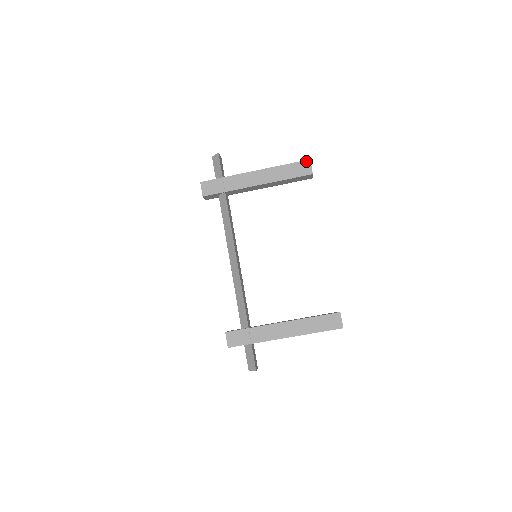
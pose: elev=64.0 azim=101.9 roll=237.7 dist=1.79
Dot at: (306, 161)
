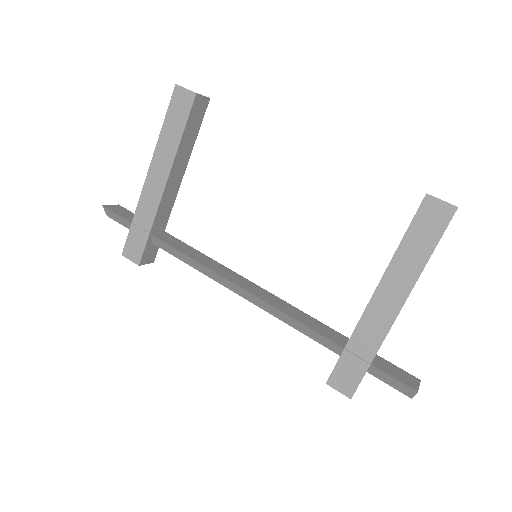
Dot at: (174, 92)
